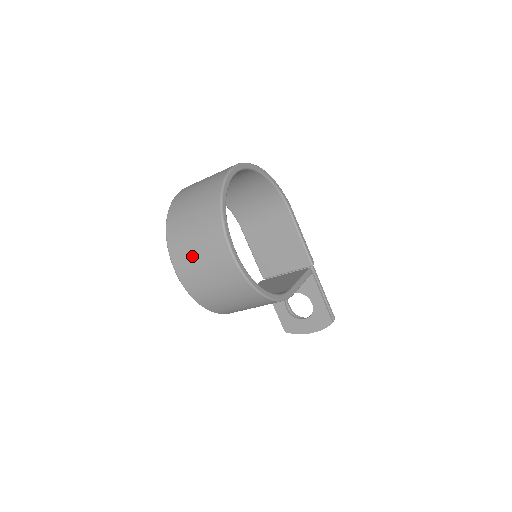
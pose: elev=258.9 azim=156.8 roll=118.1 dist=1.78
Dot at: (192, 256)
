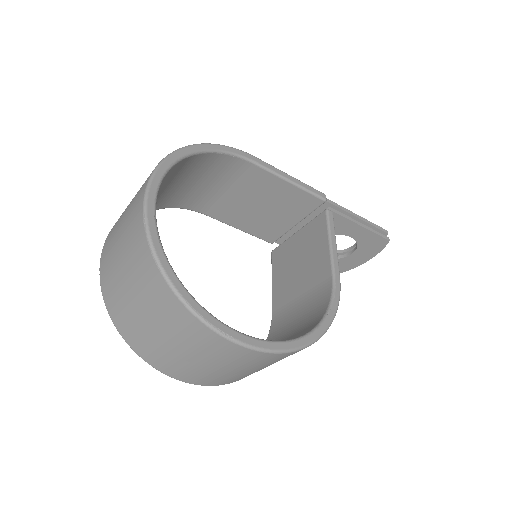
Dot at: (195, 367)
